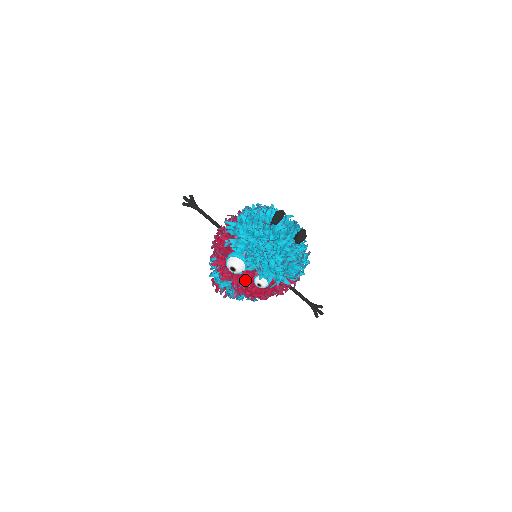
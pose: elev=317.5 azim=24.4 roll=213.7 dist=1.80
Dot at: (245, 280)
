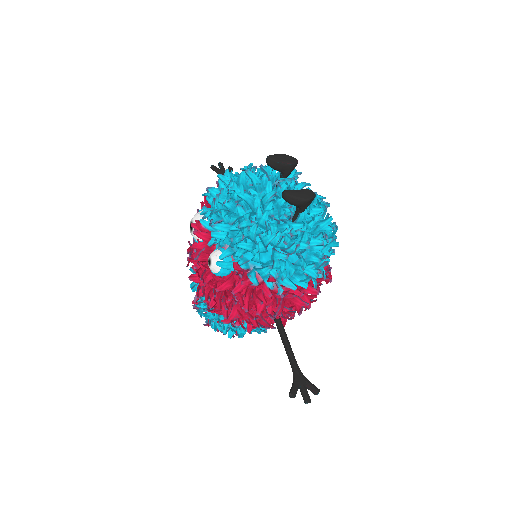
Dot at: (195, 245)
